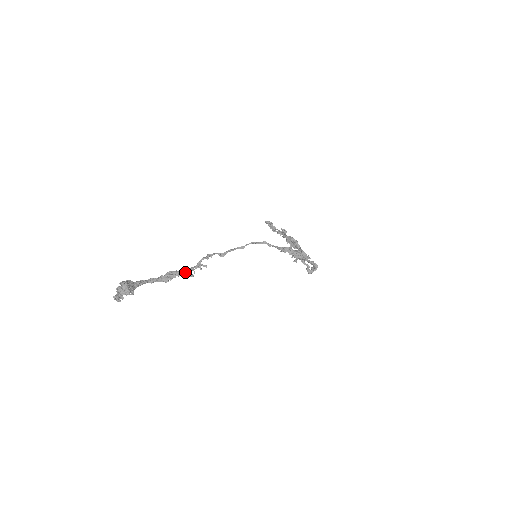
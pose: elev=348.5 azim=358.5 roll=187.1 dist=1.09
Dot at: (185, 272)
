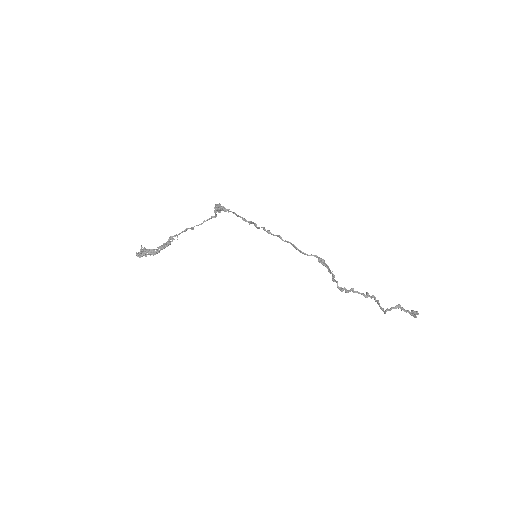
Dot at: (170, 239)
